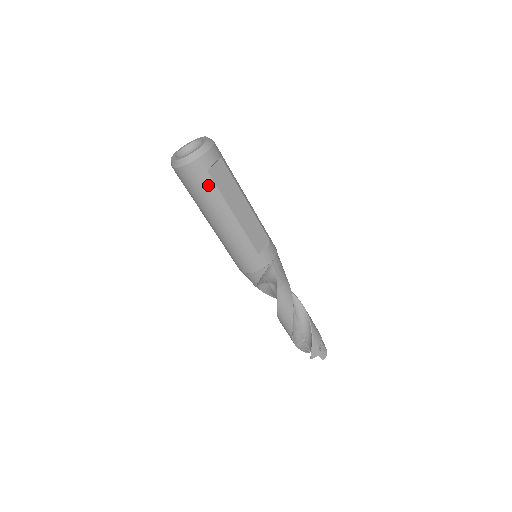
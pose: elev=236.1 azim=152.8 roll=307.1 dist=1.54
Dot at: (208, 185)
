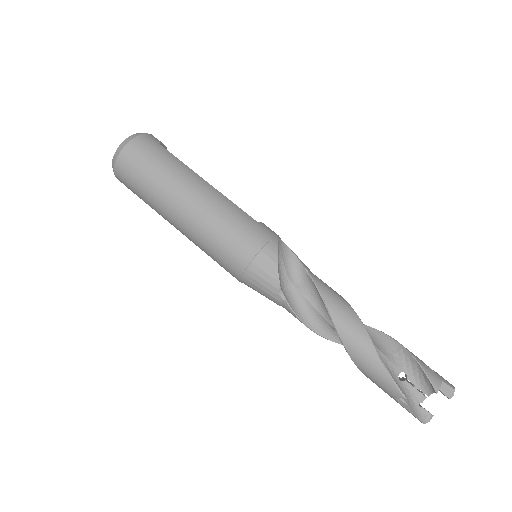
Dot at: (165, 154)
